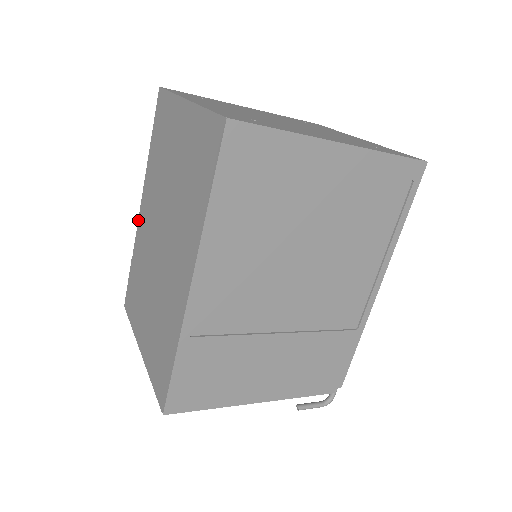
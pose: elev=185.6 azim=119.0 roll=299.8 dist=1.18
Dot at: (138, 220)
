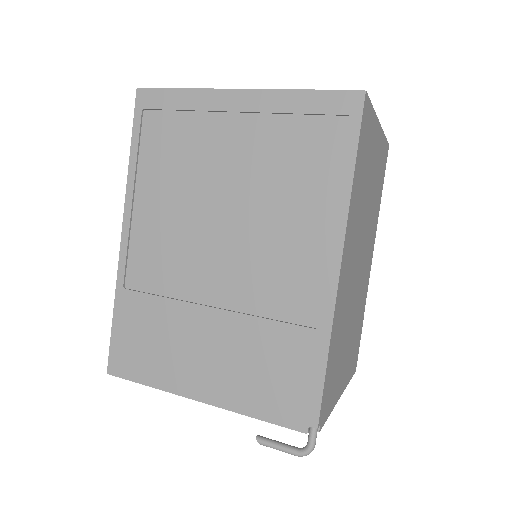
Dot at: occluded
